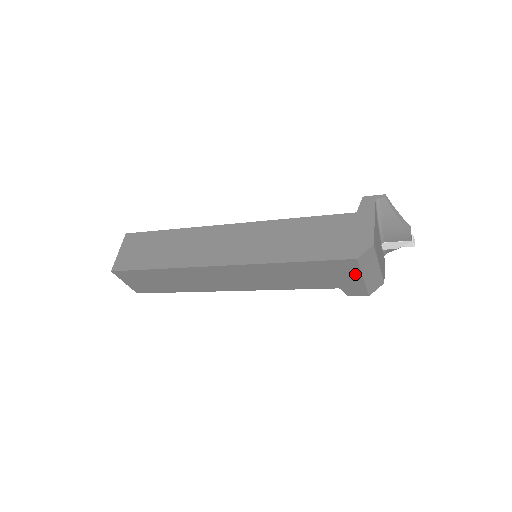
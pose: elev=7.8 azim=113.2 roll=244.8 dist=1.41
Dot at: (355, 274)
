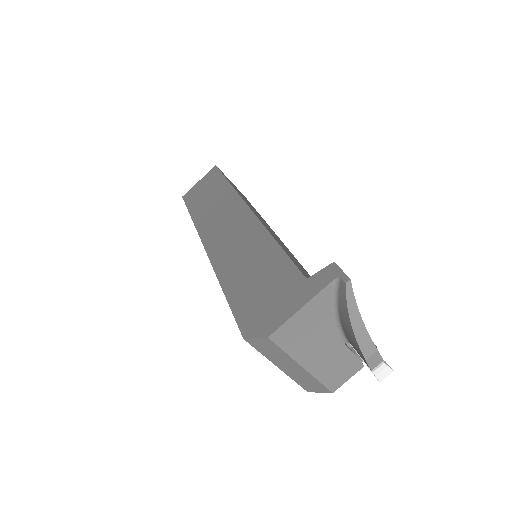
Dot at: occluded
